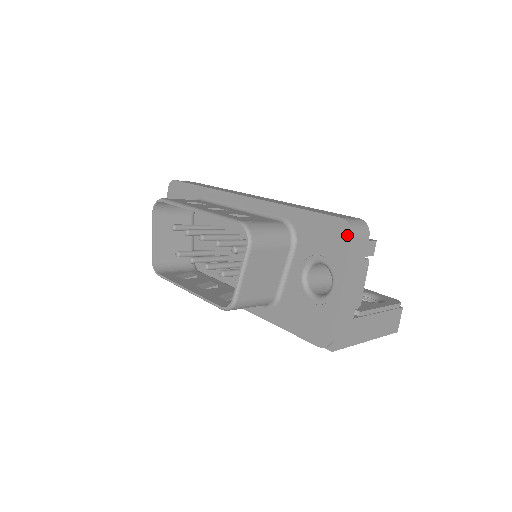
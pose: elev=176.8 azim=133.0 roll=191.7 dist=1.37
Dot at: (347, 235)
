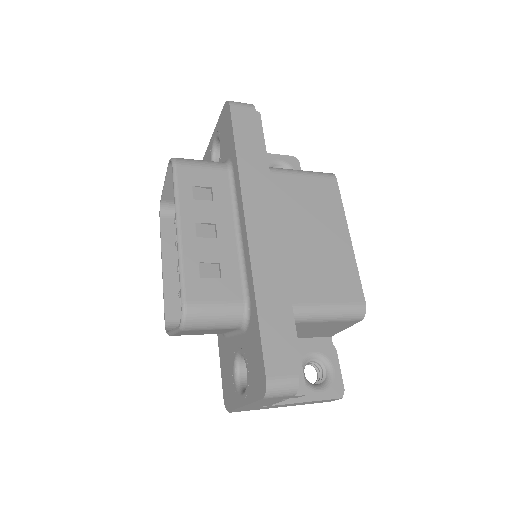
Dot at: (261, 393)
